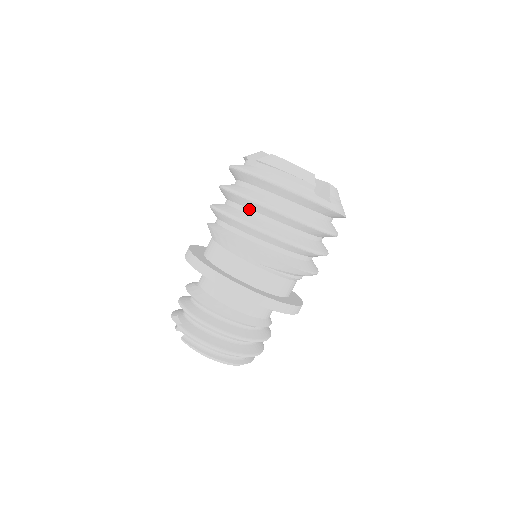
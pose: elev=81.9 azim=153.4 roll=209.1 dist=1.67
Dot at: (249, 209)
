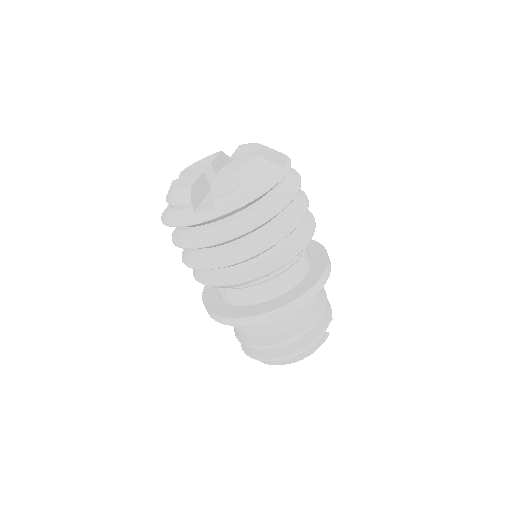
Dot at: occluded
